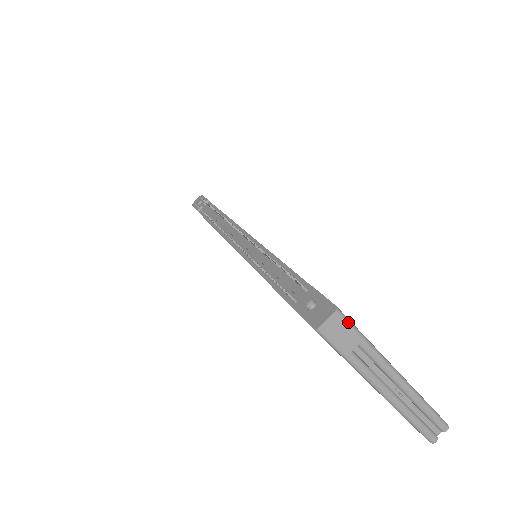
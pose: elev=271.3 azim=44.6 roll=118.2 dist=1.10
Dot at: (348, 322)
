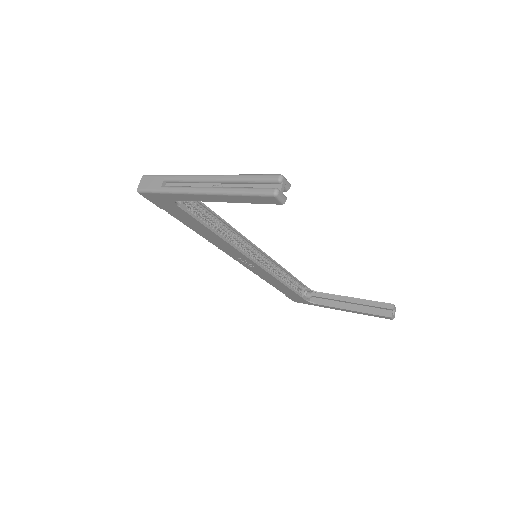
Dot at: (152, 176)
